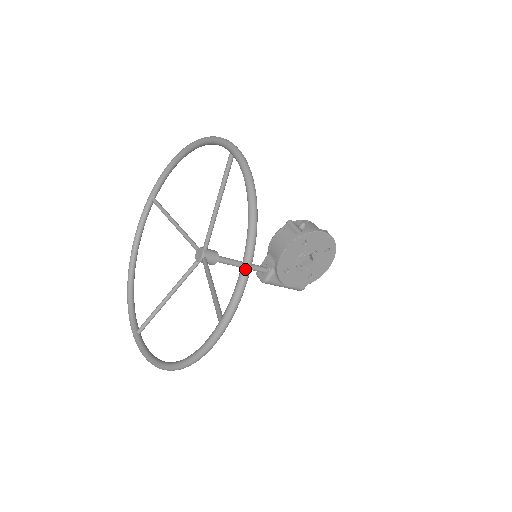
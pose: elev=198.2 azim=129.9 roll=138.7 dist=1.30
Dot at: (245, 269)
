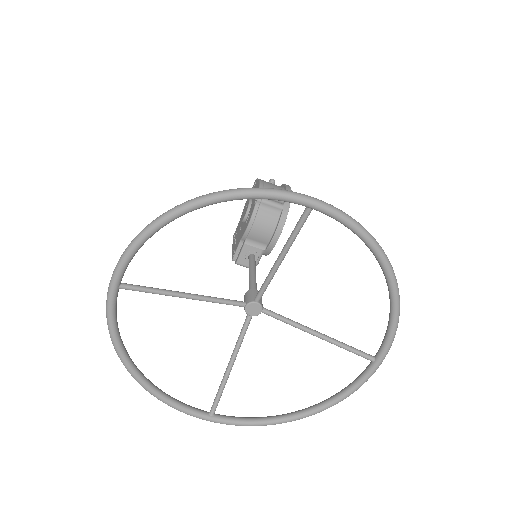
Dot at: (399, 315)
